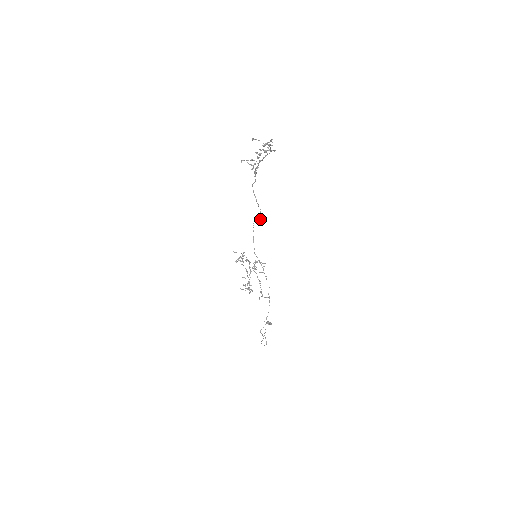
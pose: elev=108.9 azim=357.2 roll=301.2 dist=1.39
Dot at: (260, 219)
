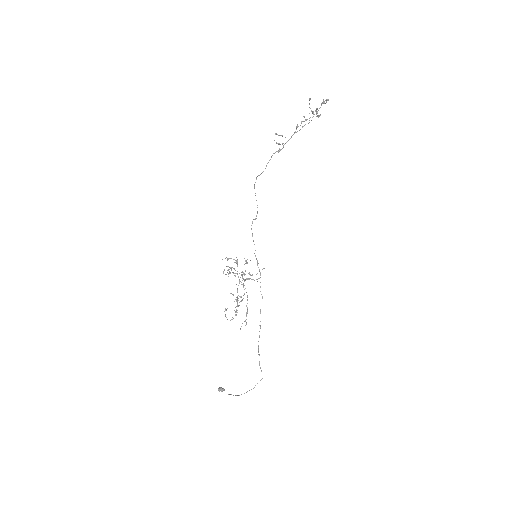
Dot at: (256, 218)
